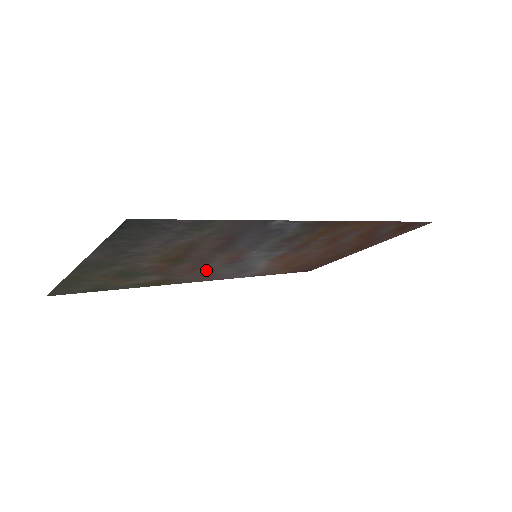
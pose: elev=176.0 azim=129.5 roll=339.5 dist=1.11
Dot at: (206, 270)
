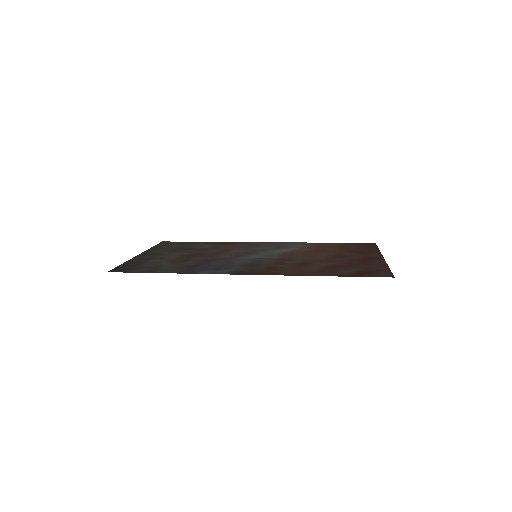
Dot at: (240, 249)
